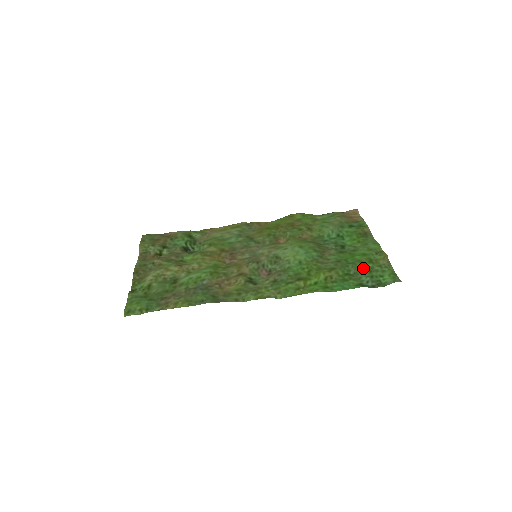
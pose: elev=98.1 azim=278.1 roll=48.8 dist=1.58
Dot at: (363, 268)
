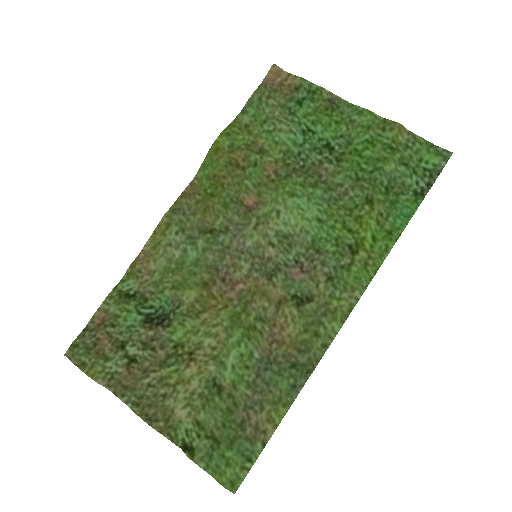
Dot at: (394, 167)
